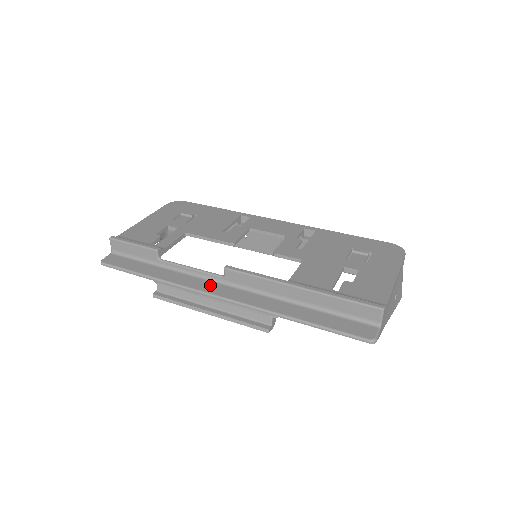
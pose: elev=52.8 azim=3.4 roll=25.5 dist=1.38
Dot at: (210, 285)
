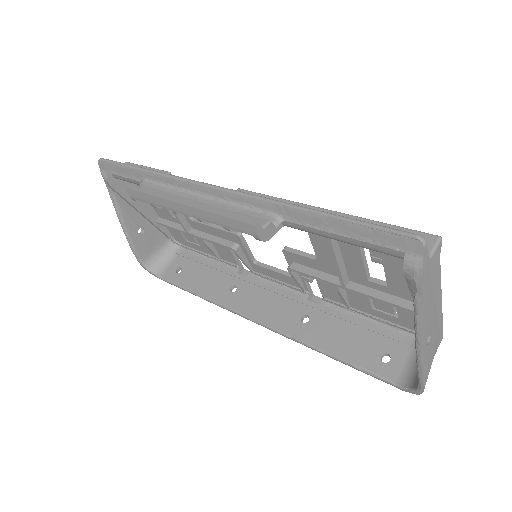
Dot at: occluded
